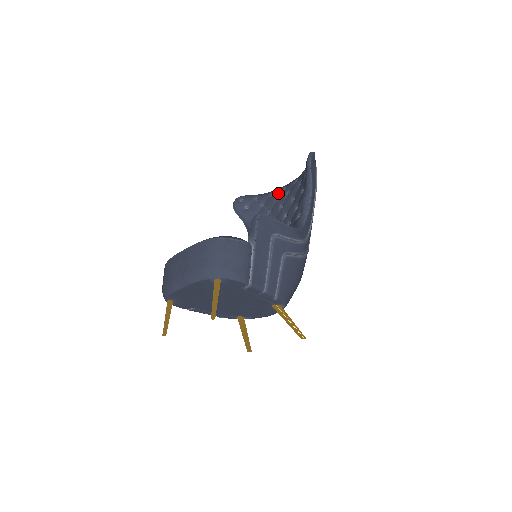
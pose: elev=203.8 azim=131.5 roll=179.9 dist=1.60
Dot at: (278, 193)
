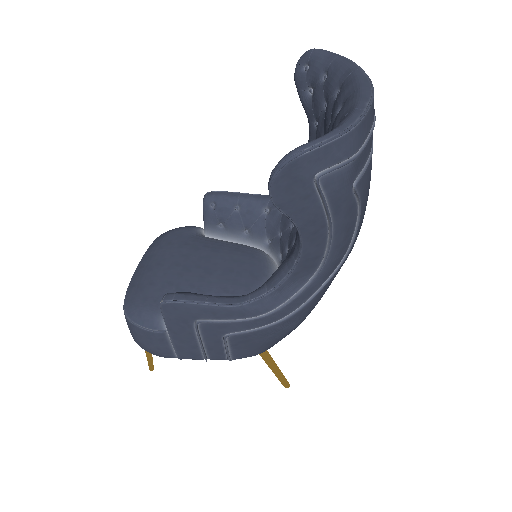
Dot at: (333, 110)
